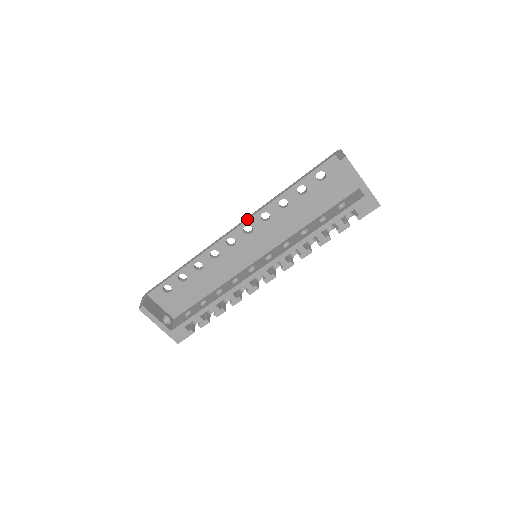
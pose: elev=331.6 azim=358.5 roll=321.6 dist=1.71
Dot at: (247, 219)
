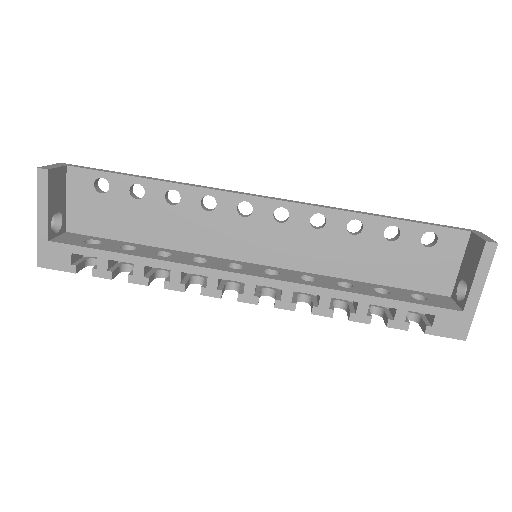
Dot at: (295, 201)
